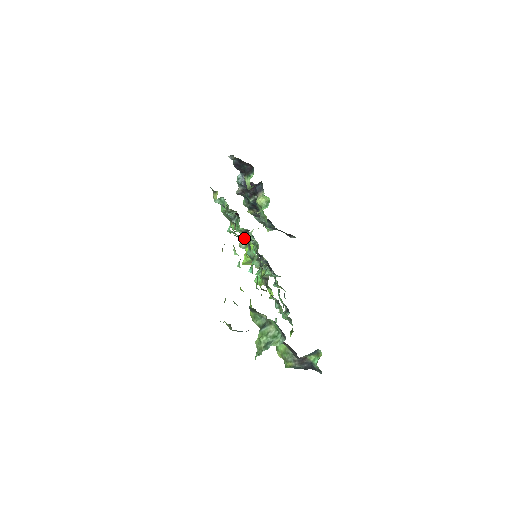
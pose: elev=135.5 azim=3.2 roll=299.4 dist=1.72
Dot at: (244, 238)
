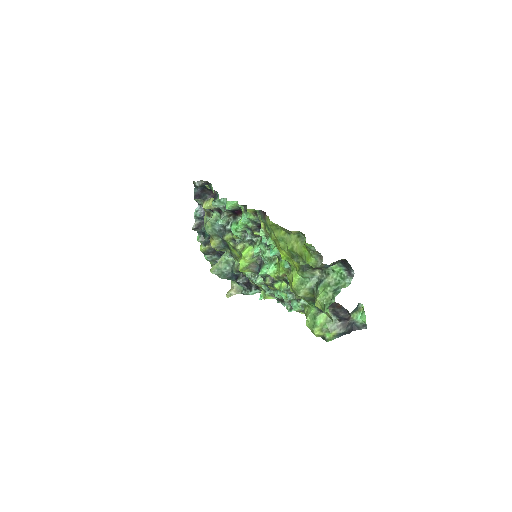
Dot at: (236, 245)
